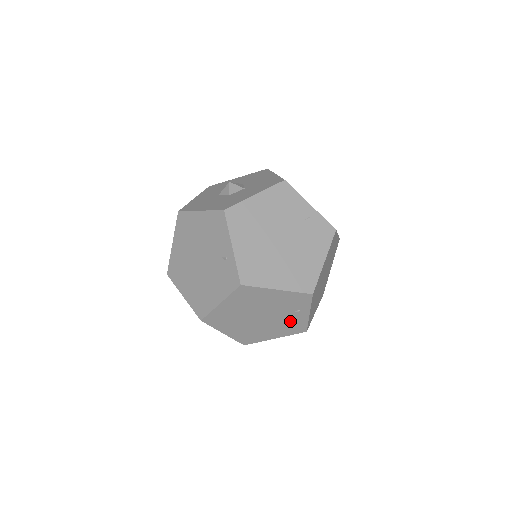
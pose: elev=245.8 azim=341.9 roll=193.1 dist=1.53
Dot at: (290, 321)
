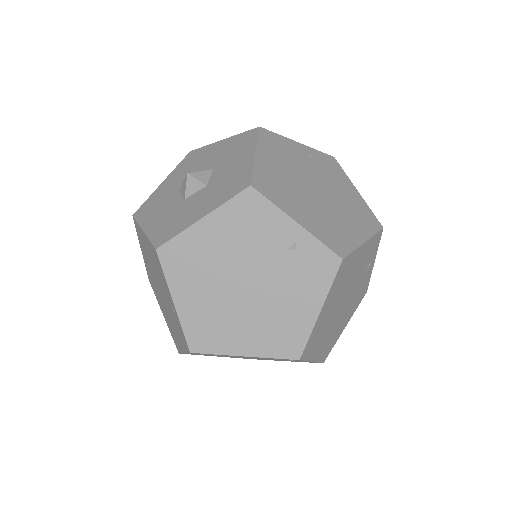
Dot at: (360, 287)
